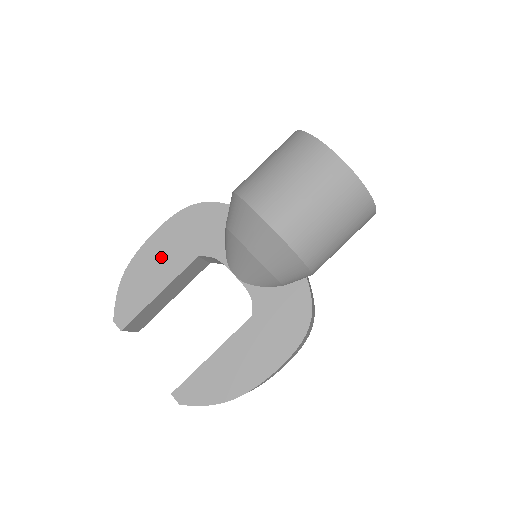
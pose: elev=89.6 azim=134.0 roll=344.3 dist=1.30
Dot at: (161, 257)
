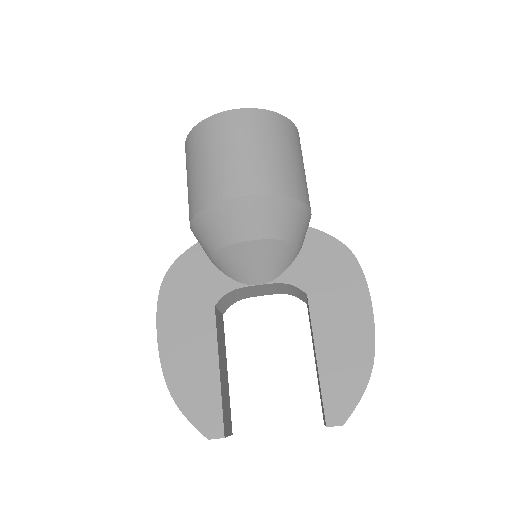
Dot at: (186, 342)
